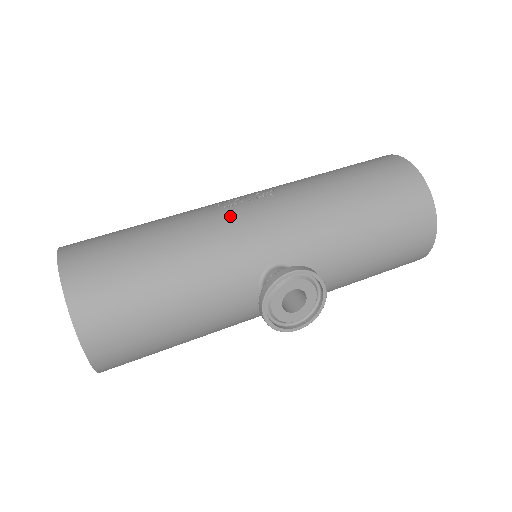
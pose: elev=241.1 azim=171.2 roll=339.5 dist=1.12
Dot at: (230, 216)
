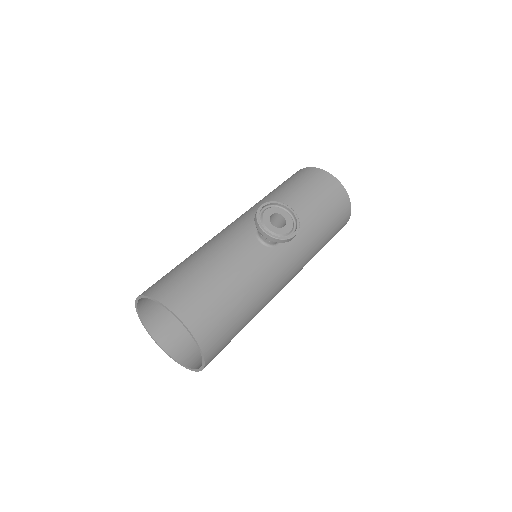
Dot at: (220, 232)
